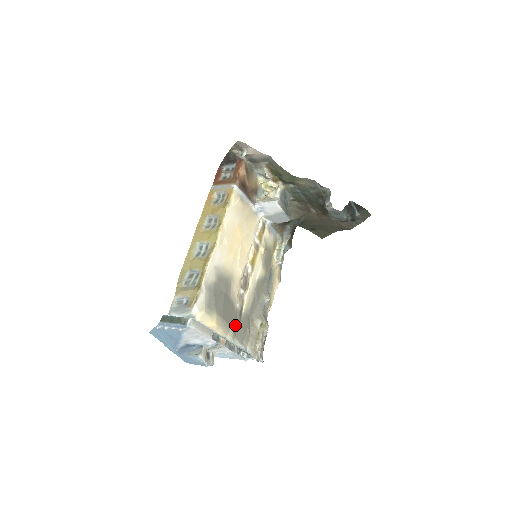
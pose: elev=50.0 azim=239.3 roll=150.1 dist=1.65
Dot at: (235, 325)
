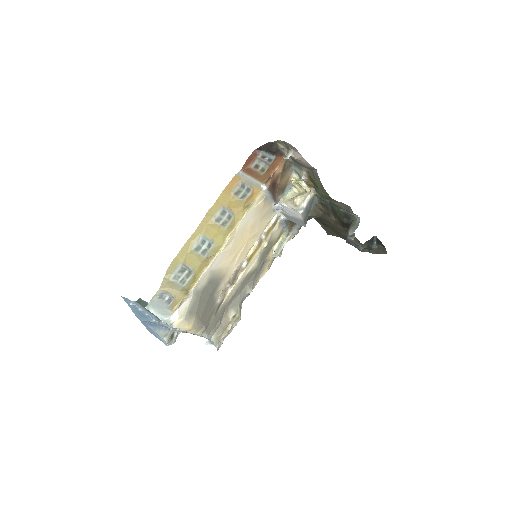
Dot at: (209, 321)
